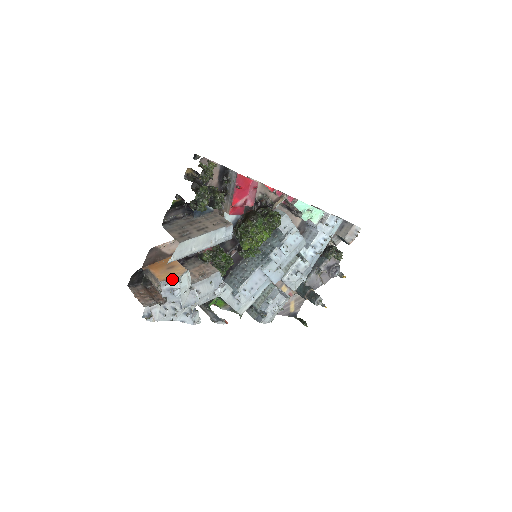
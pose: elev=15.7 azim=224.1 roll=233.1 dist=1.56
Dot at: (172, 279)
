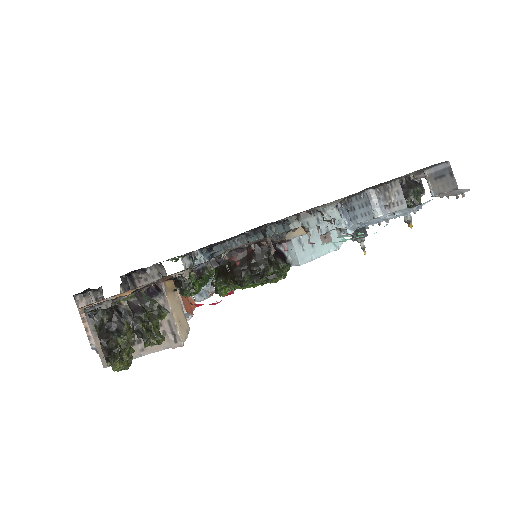
Dot at: occluded
